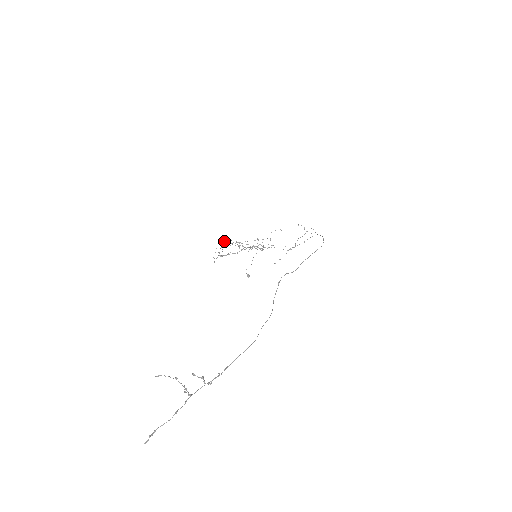
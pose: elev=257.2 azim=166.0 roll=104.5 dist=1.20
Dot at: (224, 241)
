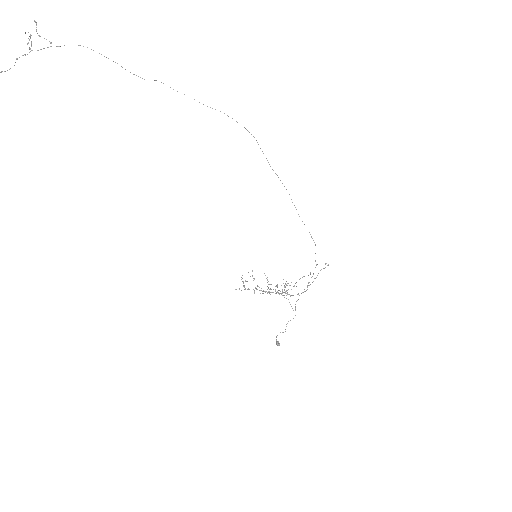
Dot at: occluded
